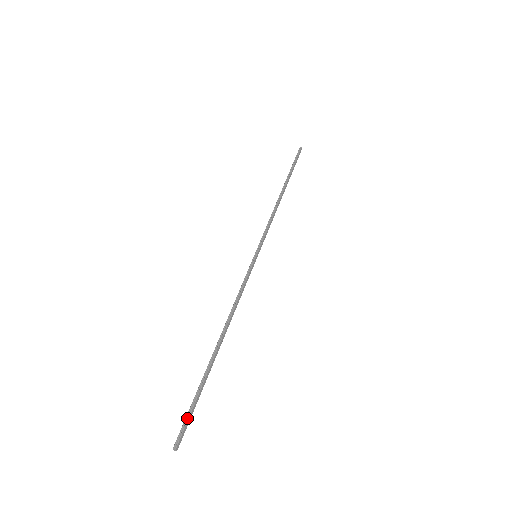
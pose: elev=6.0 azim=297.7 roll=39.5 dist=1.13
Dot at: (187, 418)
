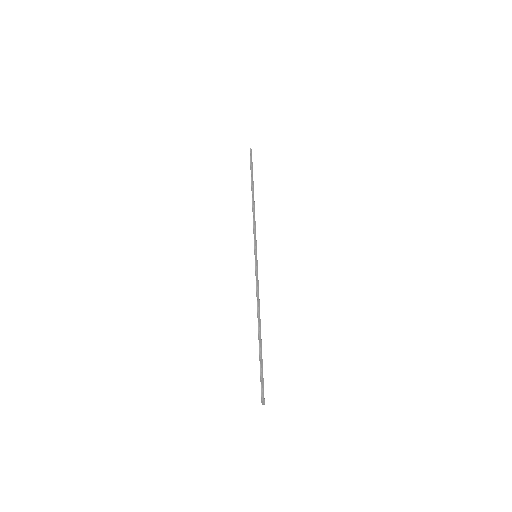
Dot at: (261, 384)
